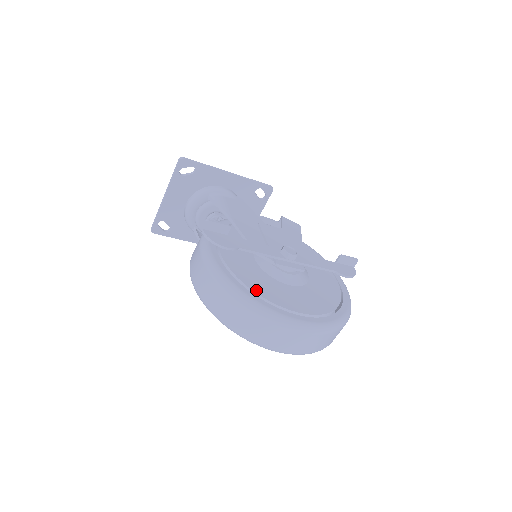
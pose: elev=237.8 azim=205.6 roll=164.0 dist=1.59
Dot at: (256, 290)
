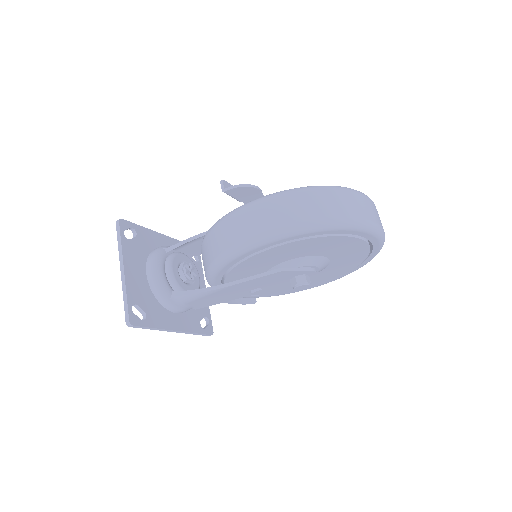
Dot at: occluded
